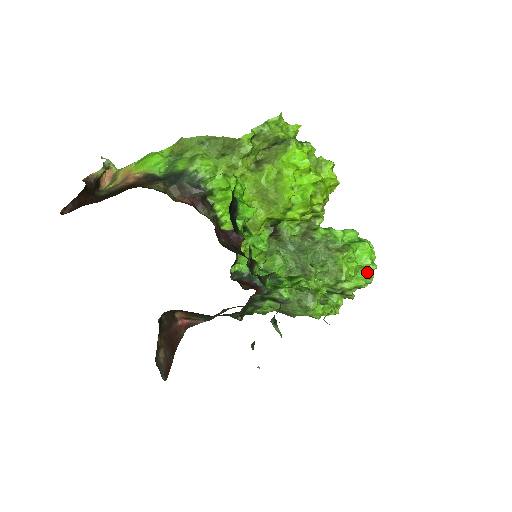
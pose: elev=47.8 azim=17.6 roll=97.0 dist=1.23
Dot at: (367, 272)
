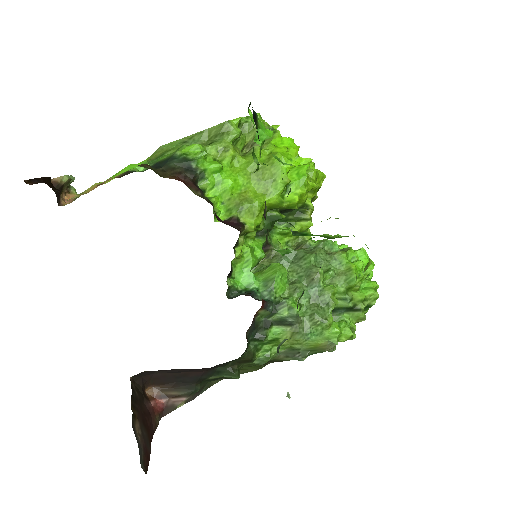
Dot at: occluded
